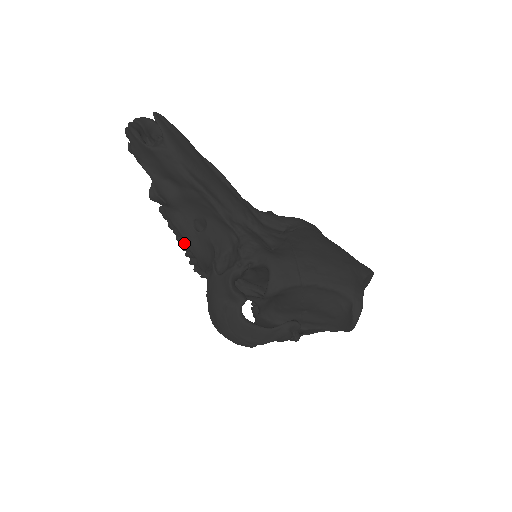
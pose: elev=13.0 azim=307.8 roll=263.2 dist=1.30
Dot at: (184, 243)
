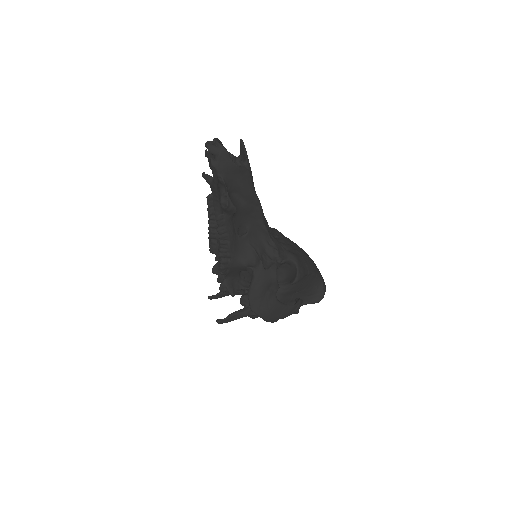
Dot at: (227, 245)
